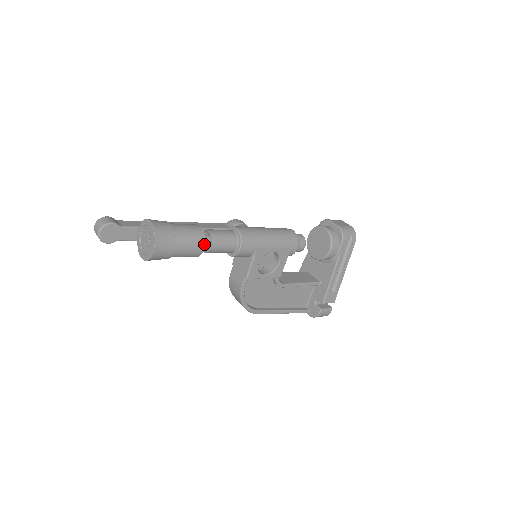
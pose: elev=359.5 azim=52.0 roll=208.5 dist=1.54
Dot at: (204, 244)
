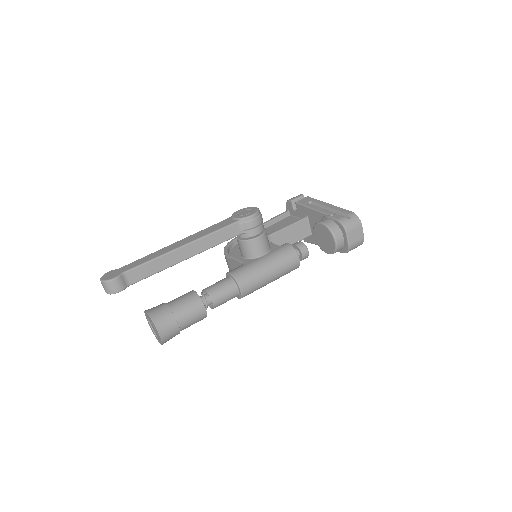
Dot at: occluded
